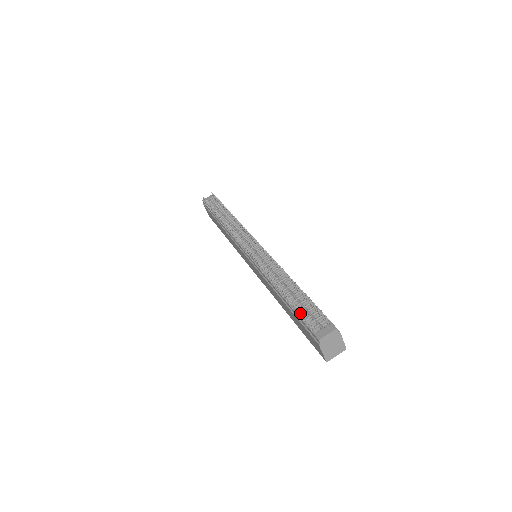
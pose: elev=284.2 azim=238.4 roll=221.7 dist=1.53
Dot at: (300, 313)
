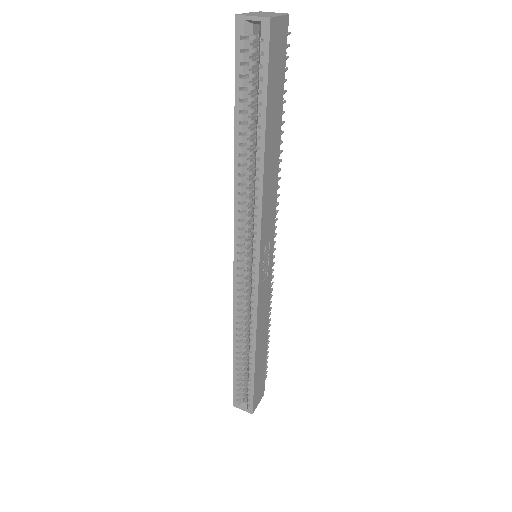
Dot at: occluded
